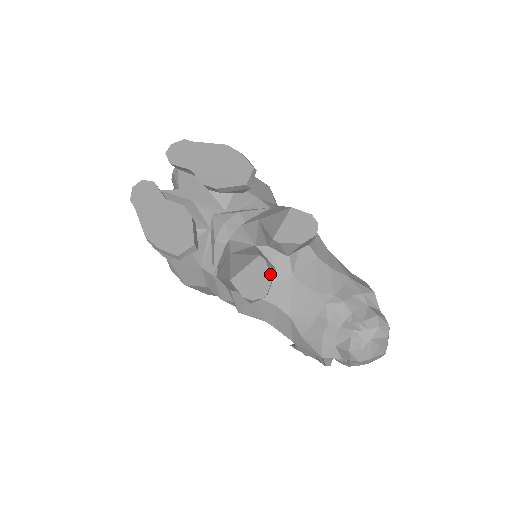
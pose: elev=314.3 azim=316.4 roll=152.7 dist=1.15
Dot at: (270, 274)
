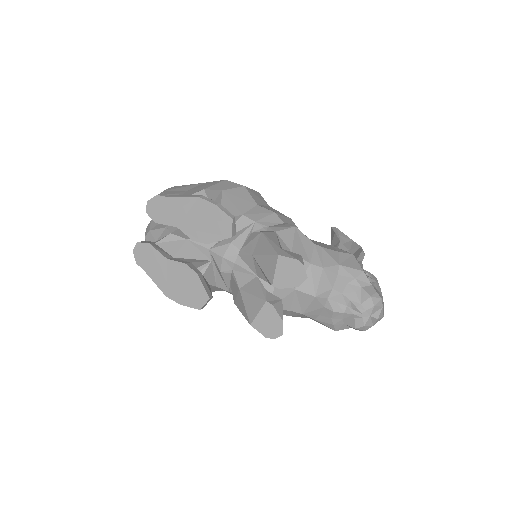
Dot at: (280, 316)
